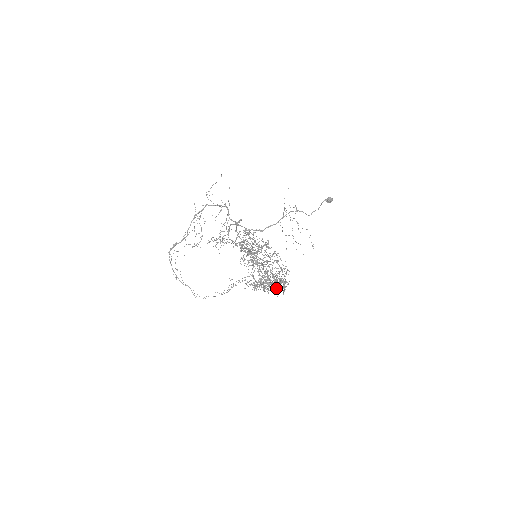
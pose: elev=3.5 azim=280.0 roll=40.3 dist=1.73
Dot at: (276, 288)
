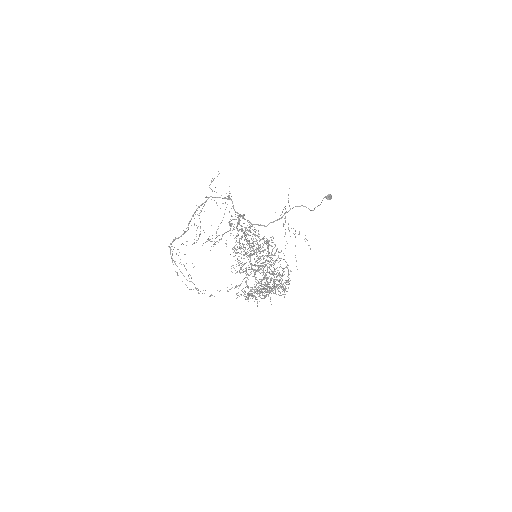
Dot at: (273, 293)
